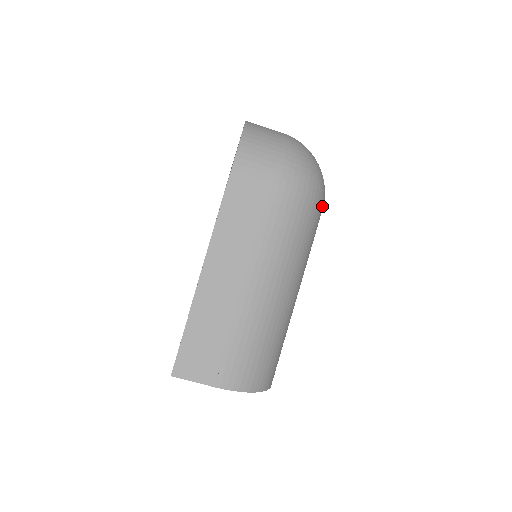
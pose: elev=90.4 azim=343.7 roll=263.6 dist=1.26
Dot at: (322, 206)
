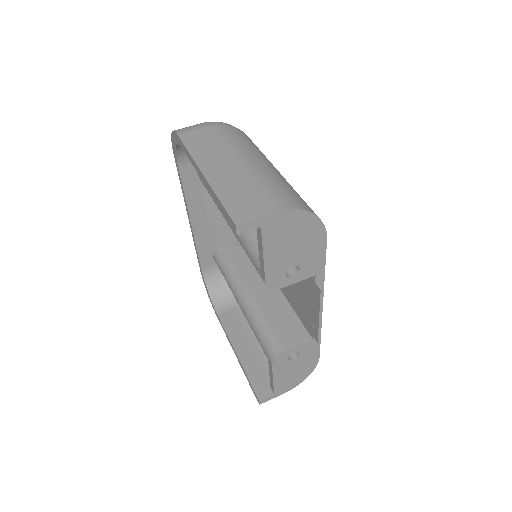
Dot at: occluded
